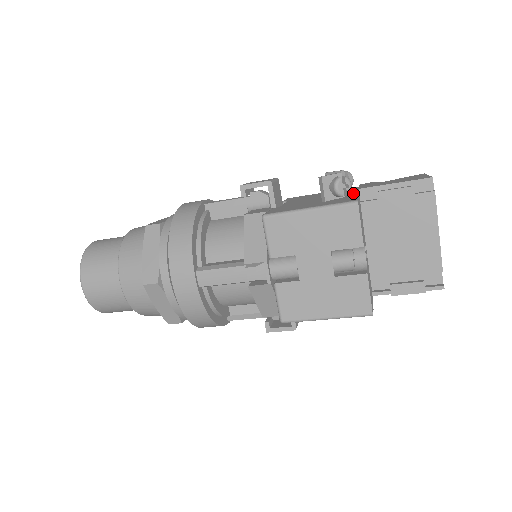
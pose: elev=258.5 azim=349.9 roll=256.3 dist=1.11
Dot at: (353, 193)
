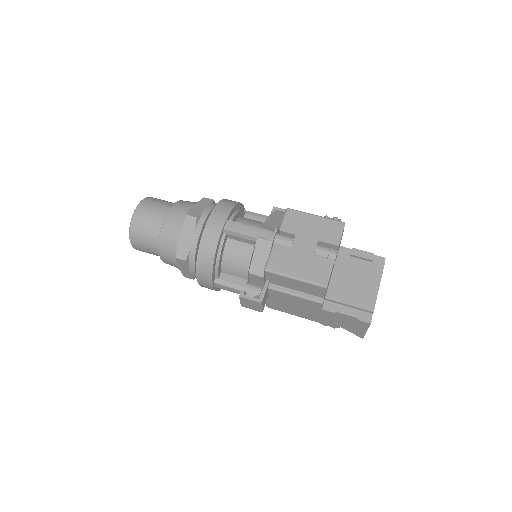
Dot at: occluded
